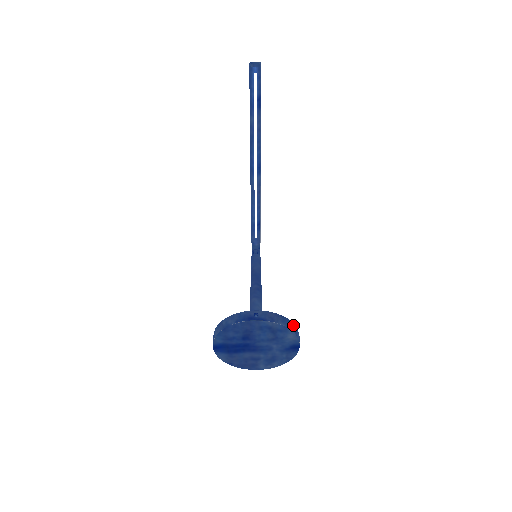
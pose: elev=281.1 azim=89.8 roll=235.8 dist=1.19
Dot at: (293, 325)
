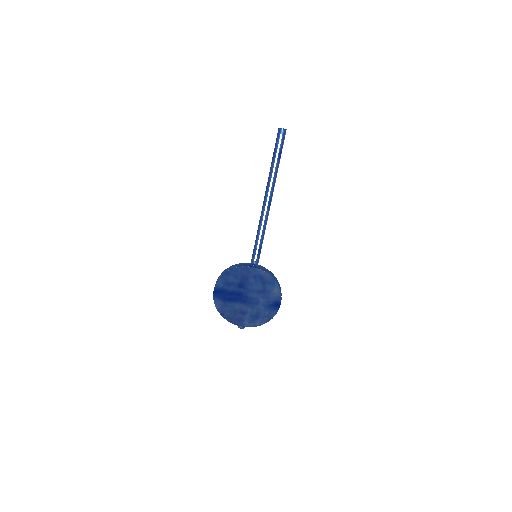
Dot at: (279, 284)
